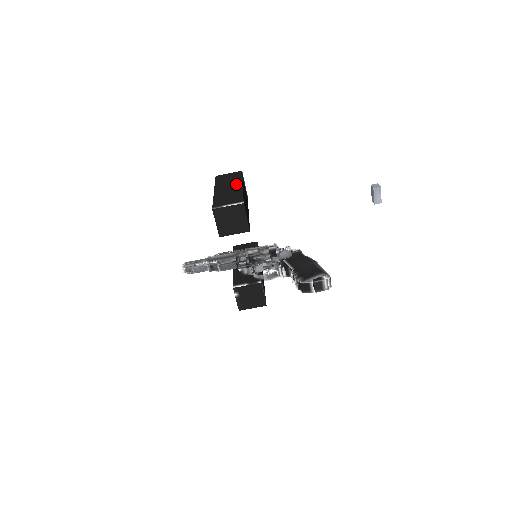
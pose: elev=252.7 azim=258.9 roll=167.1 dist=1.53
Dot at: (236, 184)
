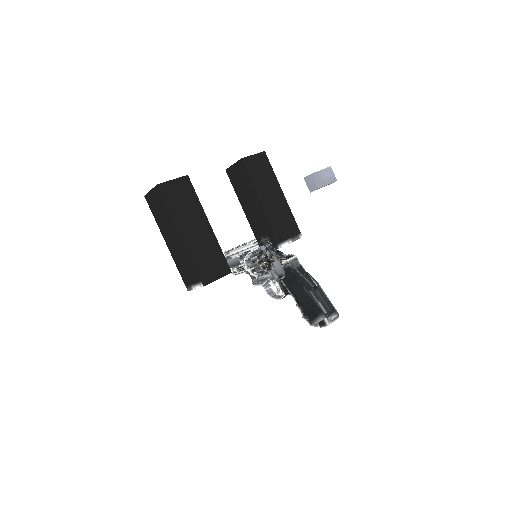
Dot at: (173, 231)
